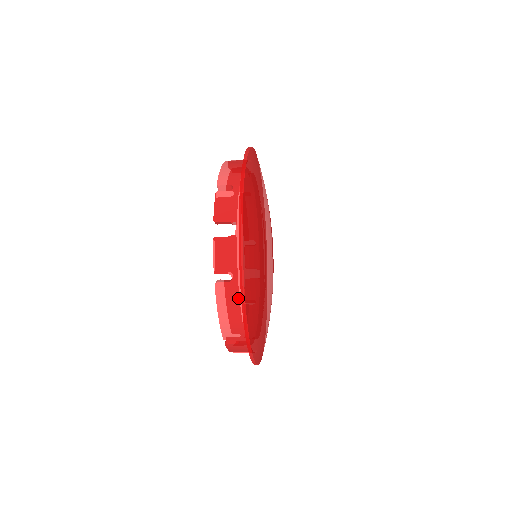
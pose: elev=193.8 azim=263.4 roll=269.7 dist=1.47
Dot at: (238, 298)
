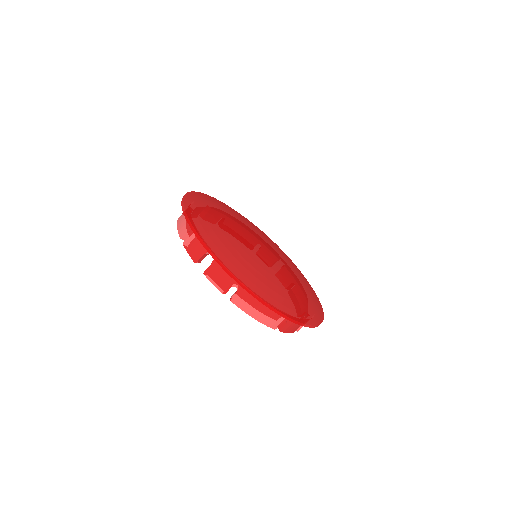
Dot at: (252, 296)
